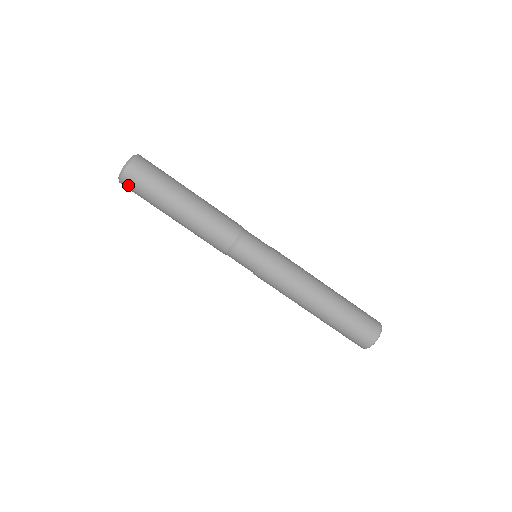
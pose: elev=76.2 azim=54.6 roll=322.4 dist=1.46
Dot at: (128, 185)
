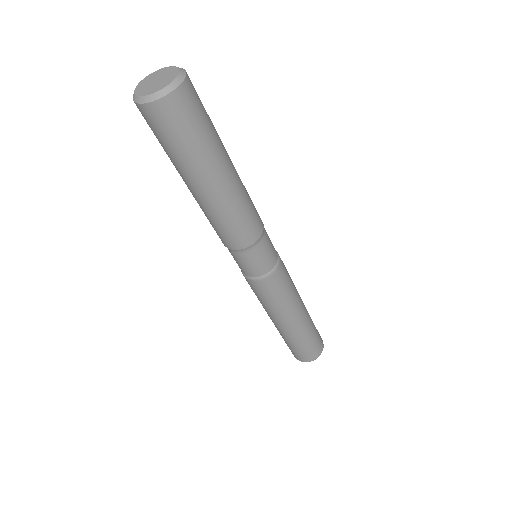
Dot at: (147, 118)
